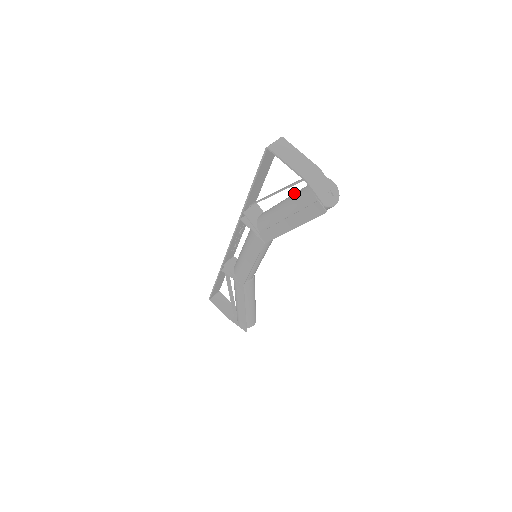
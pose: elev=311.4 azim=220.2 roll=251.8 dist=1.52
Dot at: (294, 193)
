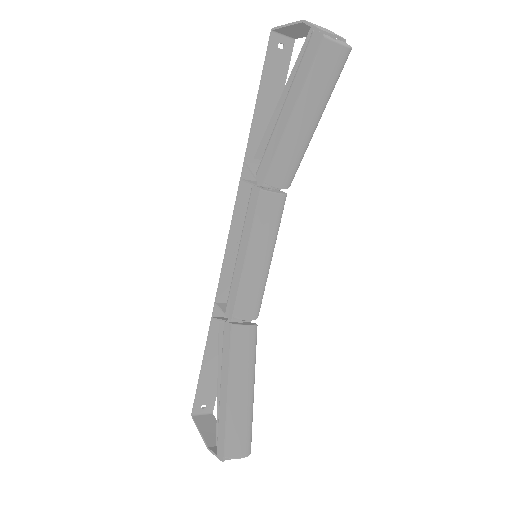
Dot at: occluded
